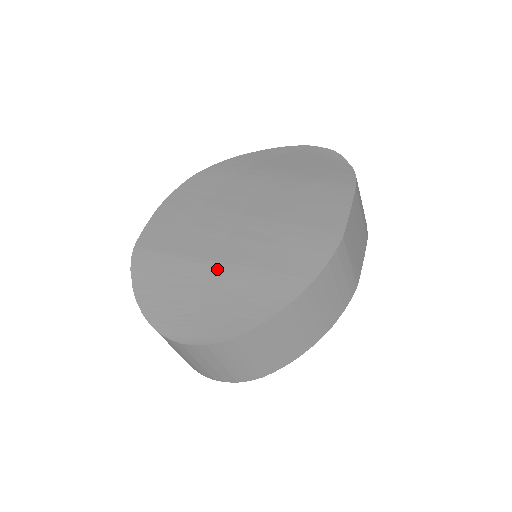
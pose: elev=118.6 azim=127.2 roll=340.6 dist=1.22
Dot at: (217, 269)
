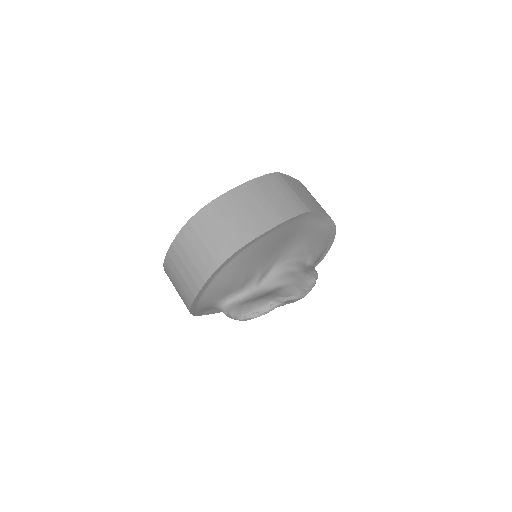
Dot at: occluded
